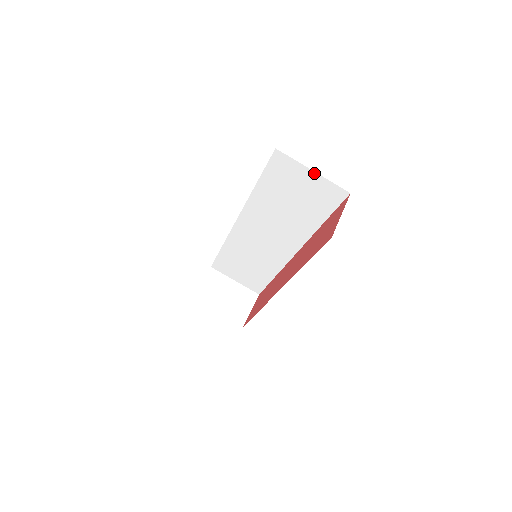
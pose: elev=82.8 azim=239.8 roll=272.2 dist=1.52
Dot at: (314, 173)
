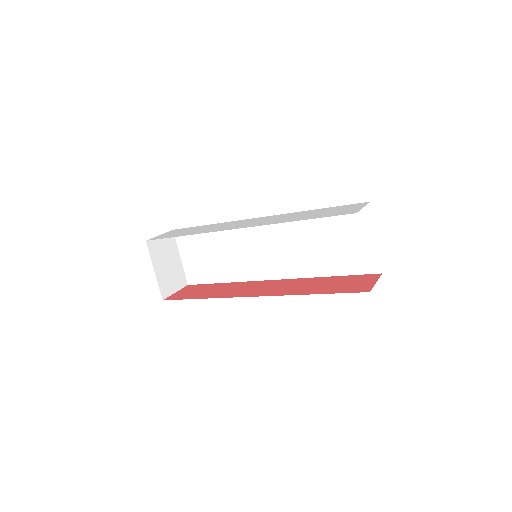
Dot at: (375, 240)
